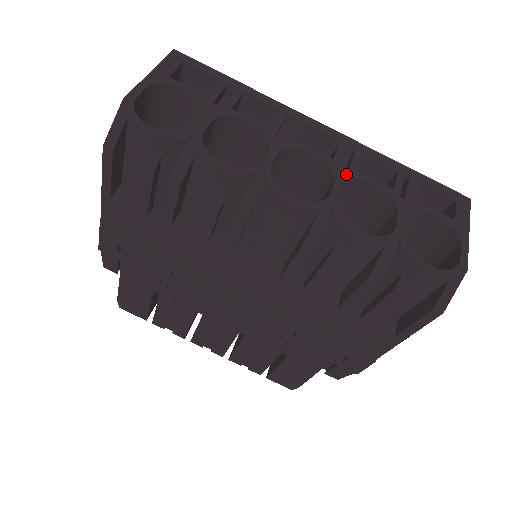
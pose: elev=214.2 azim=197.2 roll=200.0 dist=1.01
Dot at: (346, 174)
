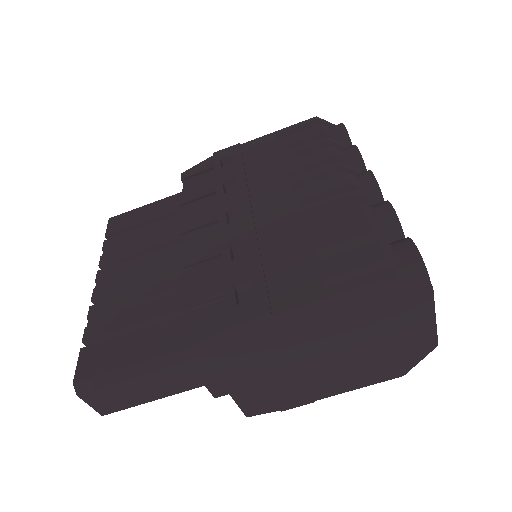
Dot at: occluded
